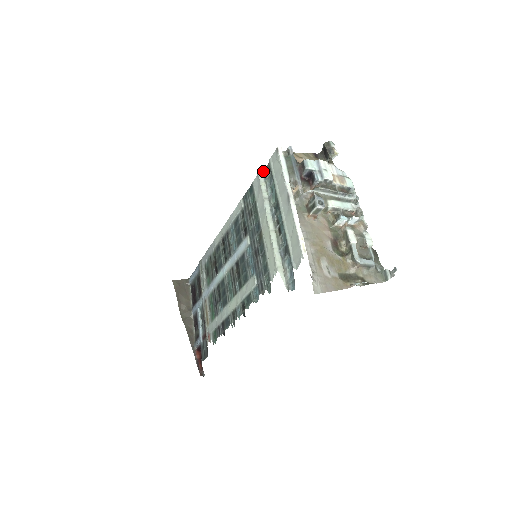
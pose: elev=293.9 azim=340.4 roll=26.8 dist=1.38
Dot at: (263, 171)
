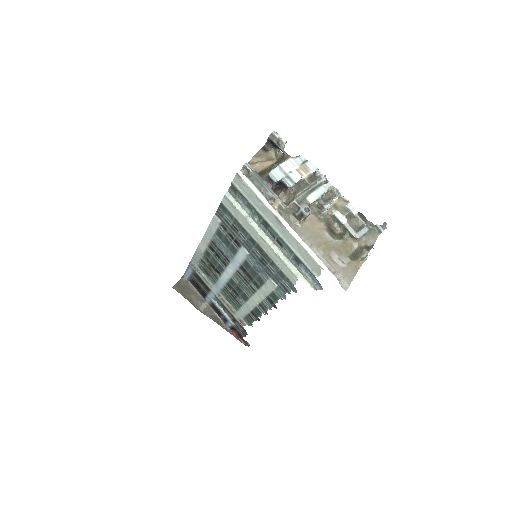
Dot at: (228, 191)
